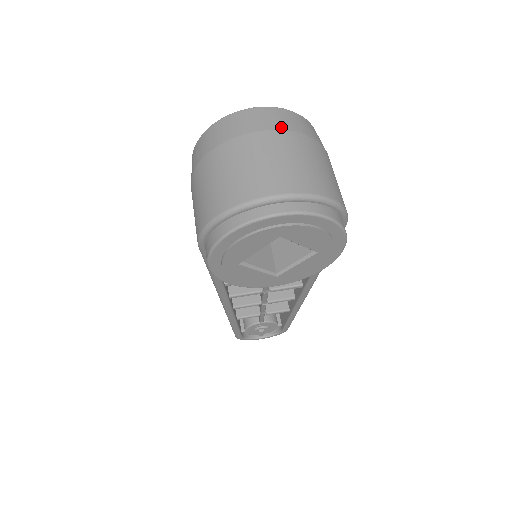
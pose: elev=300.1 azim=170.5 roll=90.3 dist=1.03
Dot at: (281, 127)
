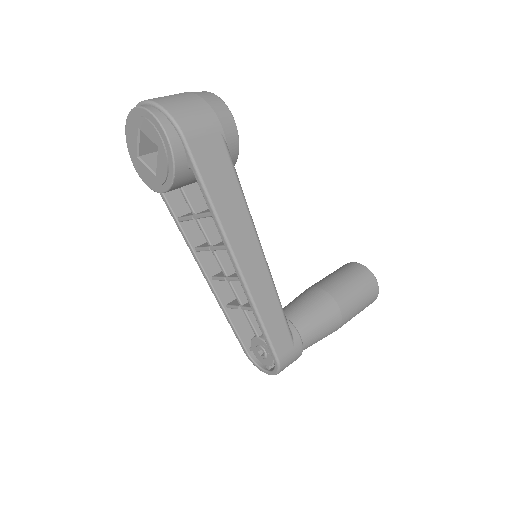
Dot at: (188, 92)
